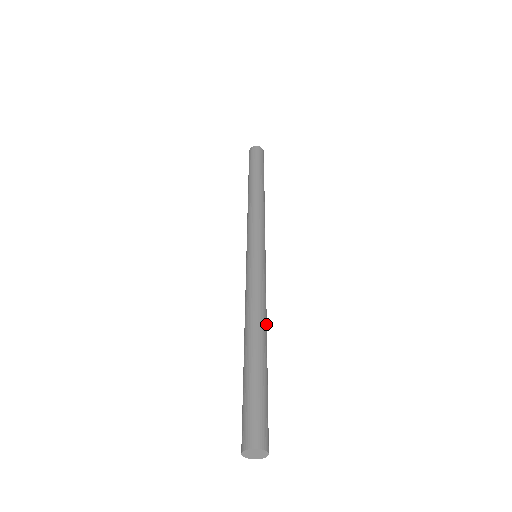
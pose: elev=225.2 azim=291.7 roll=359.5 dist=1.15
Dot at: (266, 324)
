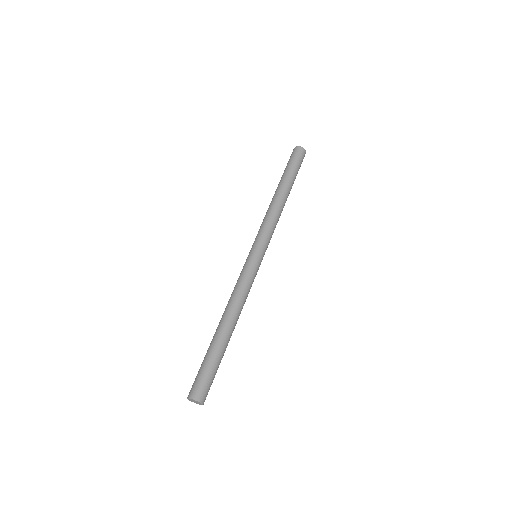
Dot at: occluded
